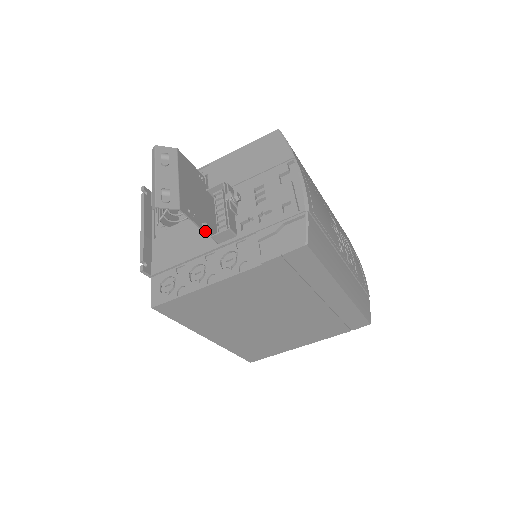
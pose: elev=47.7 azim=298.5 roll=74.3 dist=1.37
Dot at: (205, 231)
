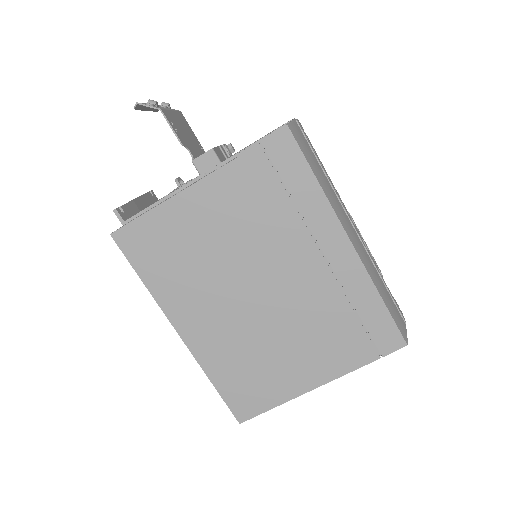
Dot at: occluded
